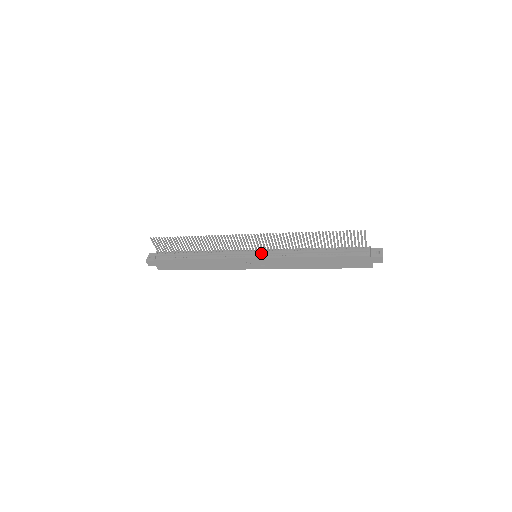
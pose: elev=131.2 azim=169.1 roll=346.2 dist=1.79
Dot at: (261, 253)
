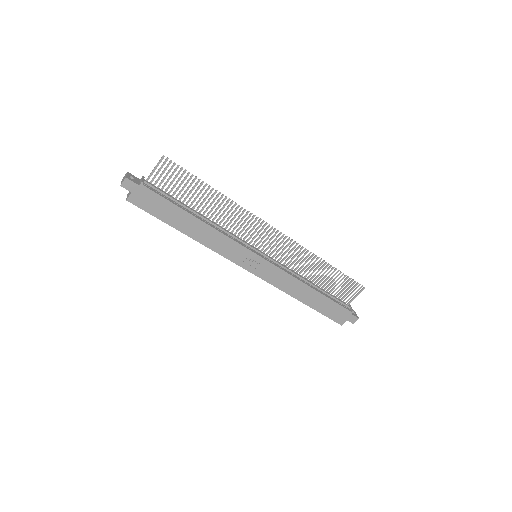
Dot at: (267, 256)
